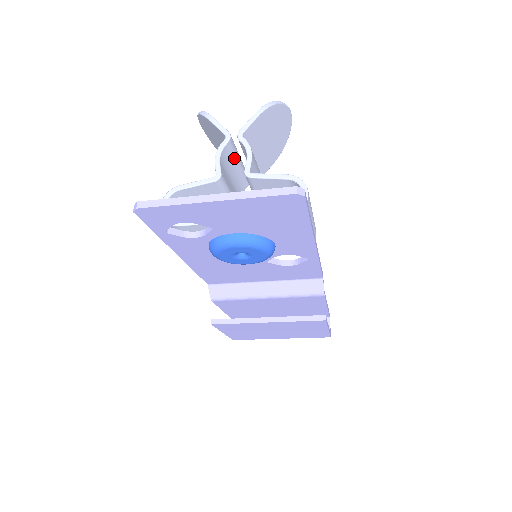
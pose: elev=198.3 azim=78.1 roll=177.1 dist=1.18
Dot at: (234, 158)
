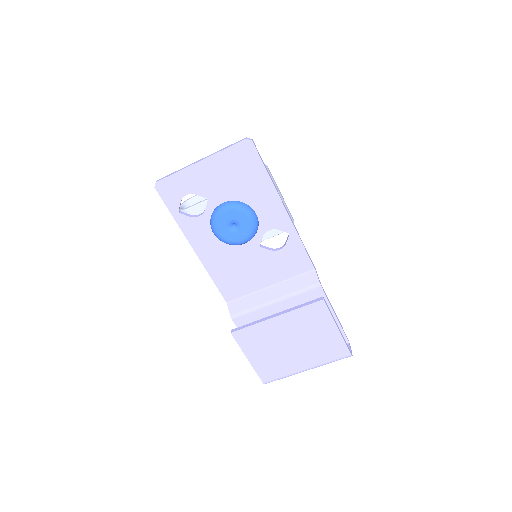
Dot at: occluded
